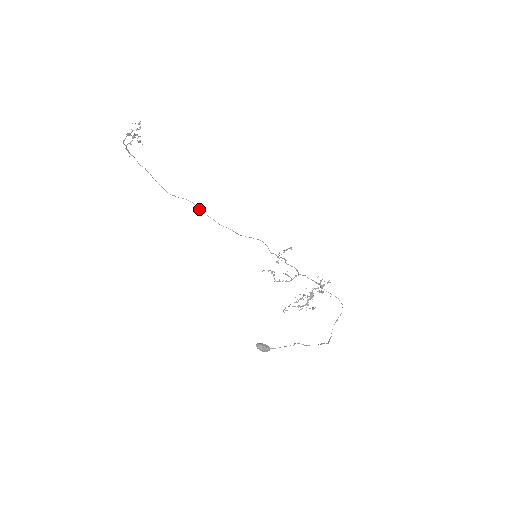
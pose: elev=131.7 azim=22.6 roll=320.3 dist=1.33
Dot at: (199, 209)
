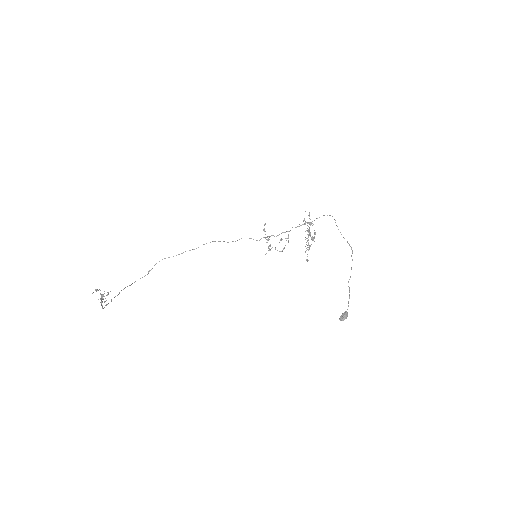
Dot at: occluded
